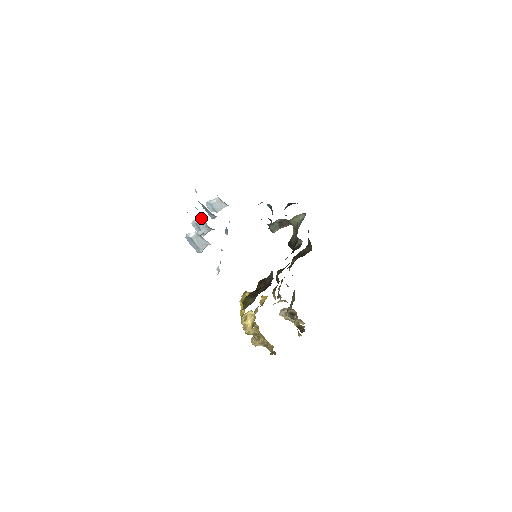
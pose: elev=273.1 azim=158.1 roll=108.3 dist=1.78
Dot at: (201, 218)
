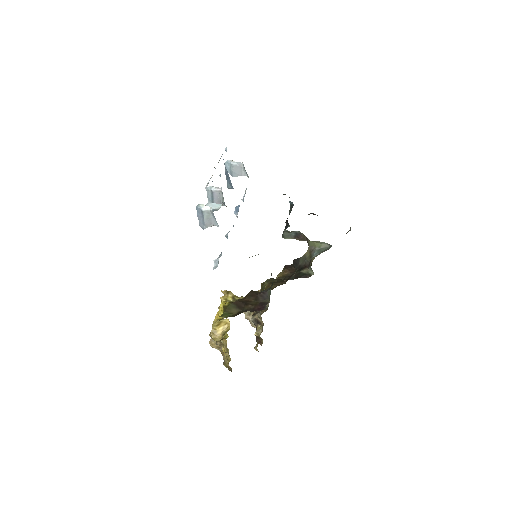
Dot at: (221, 189)
